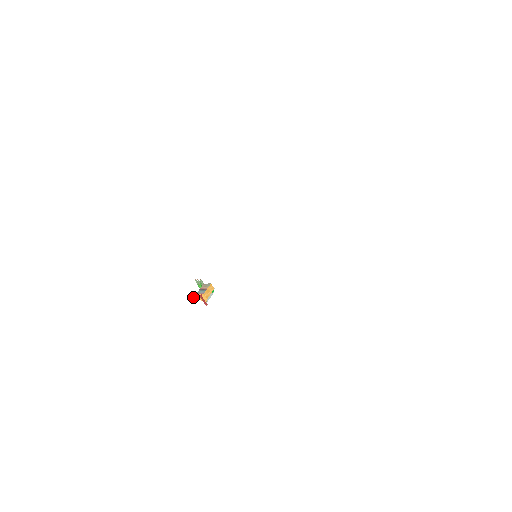
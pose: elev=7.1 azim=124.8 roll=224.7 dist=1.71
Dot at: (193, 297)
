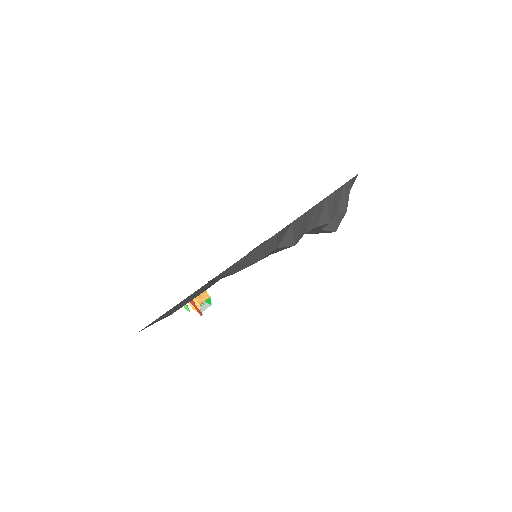
Dot at: (186, 309)
